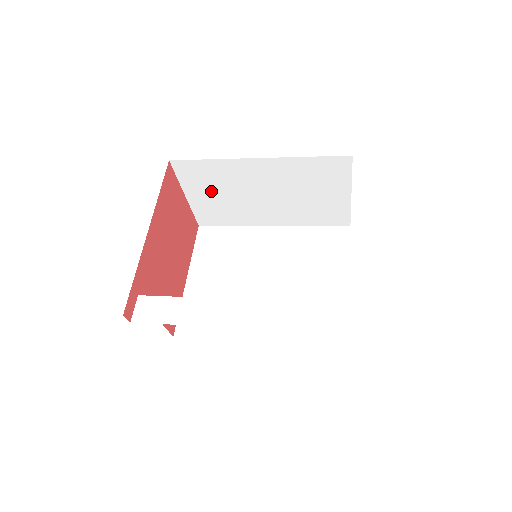
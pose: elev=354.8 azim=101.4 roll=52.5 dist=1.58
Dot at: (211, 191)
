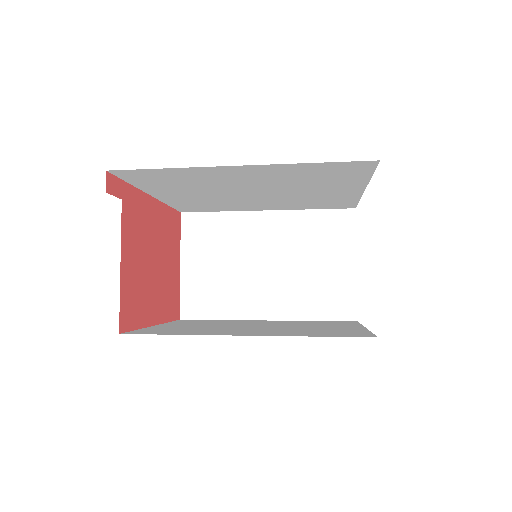
Dot at: (210, 258)
